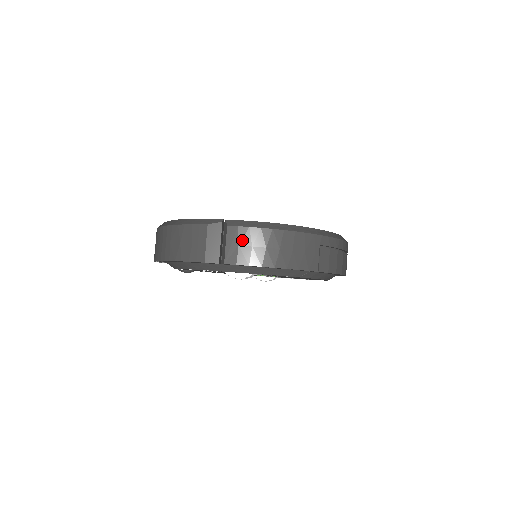
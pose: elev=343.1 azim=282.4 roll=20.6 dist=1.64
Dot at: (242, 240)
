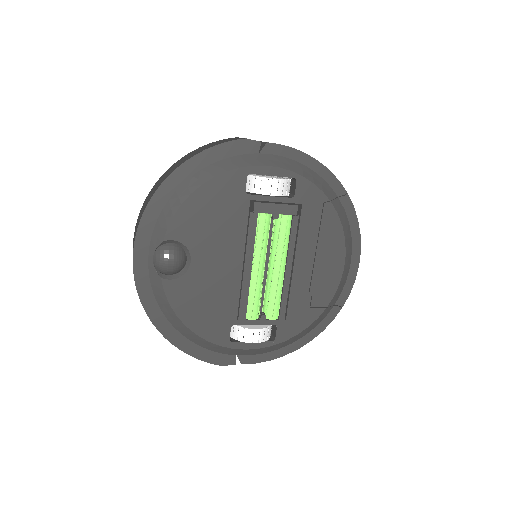
Dot at: occluded
